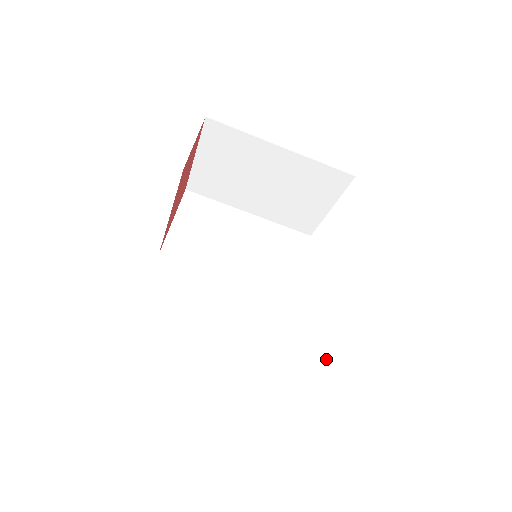
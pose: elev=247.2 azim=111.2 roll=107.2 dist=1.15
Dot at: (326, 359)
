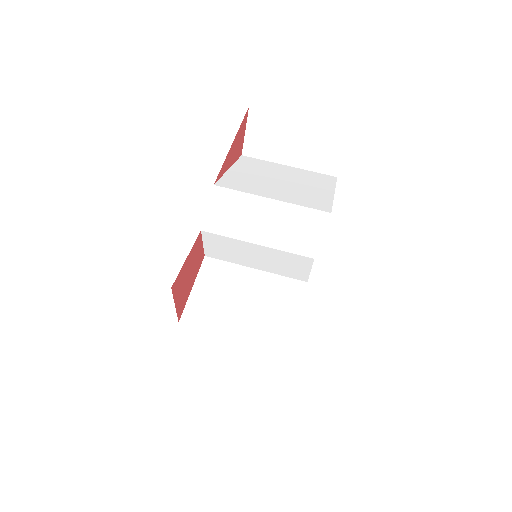
Dot at: (323, 178)
